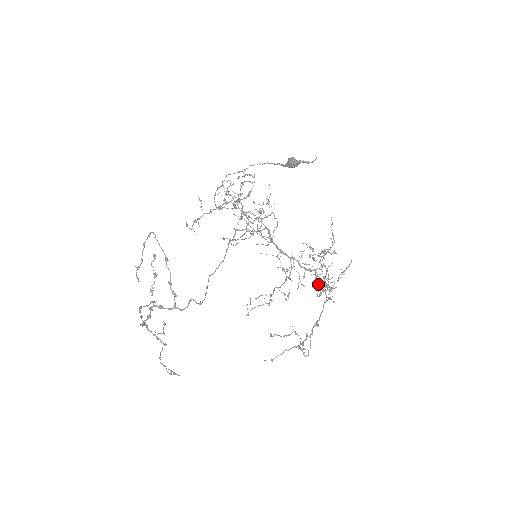
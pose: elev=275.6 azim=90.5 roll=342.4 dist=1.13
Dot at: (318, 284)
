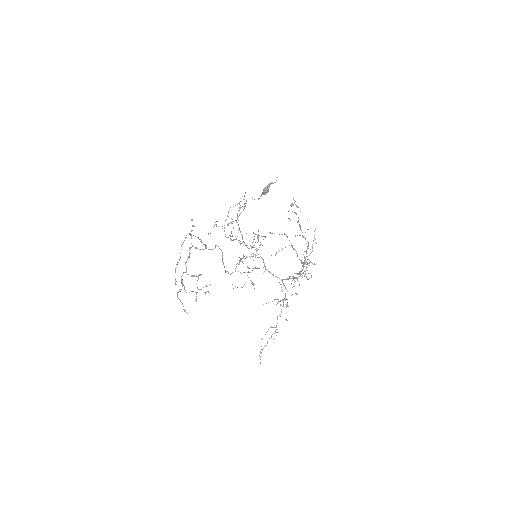
Dot at: occluded
